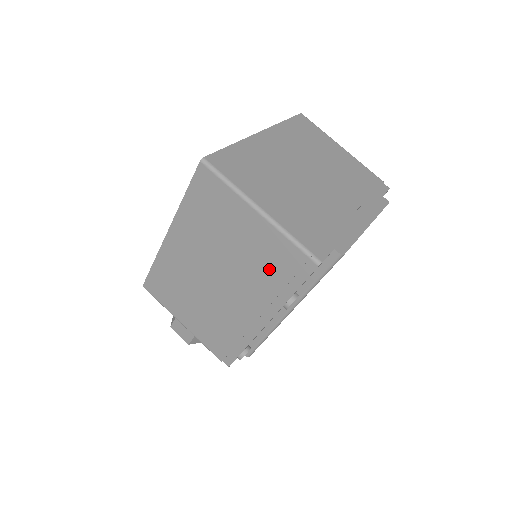
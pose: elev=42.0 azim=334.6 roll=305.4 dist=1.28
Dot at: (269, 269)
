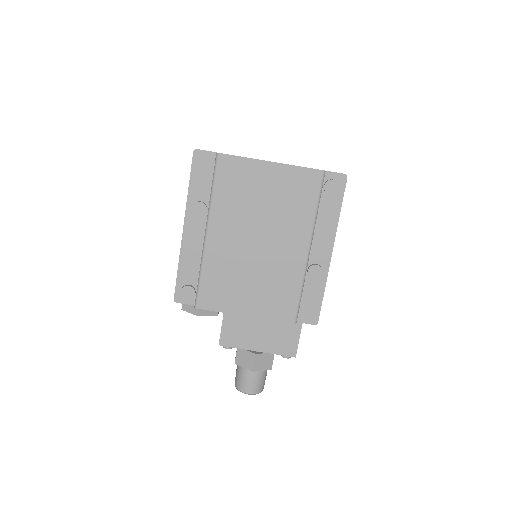
Dot at: occluded
